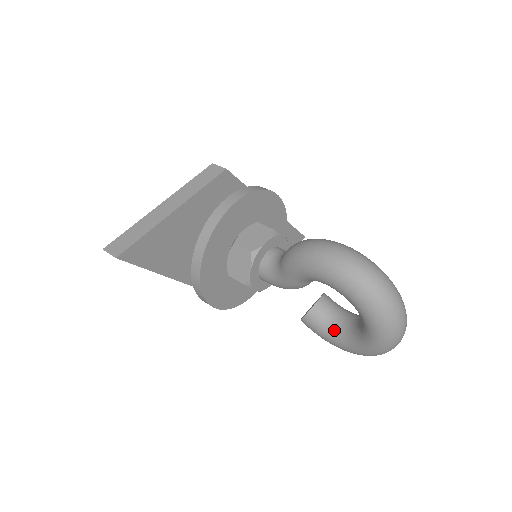
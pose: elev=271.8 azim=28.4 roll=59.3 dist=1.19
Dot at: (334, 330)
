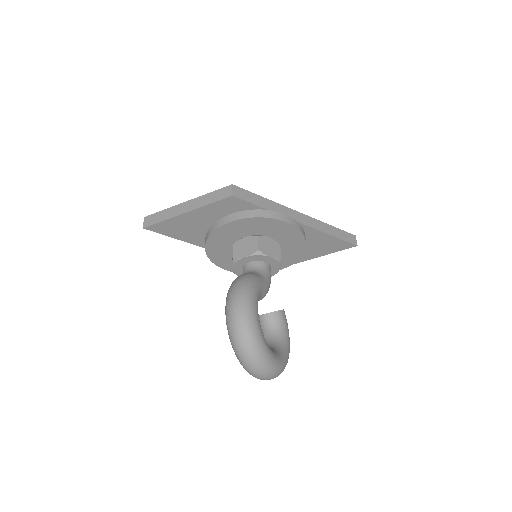
Dot at: occluded
